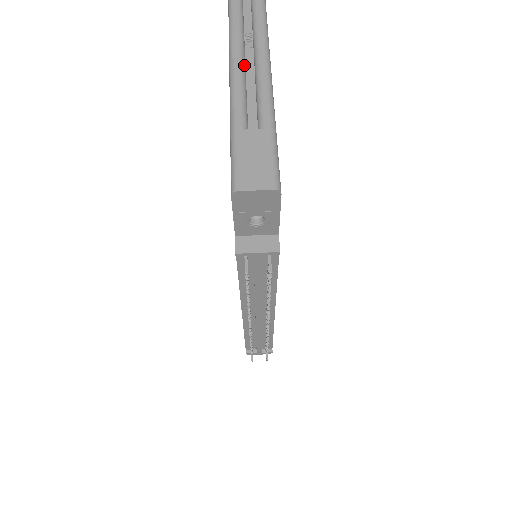
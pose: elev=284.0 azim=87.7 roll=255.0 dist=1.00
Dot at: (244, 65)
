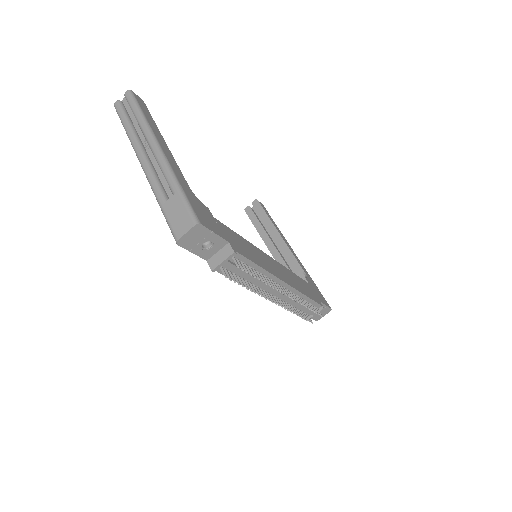
Dot at: (149, 163)
